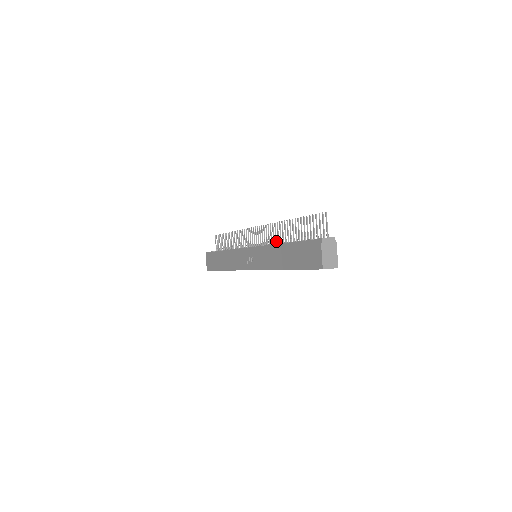
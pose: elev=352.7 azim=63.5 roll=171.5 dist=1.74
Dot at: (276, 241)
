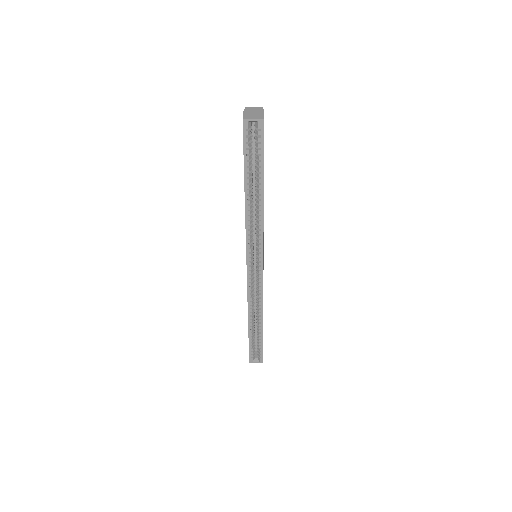
Dot at: occluded
